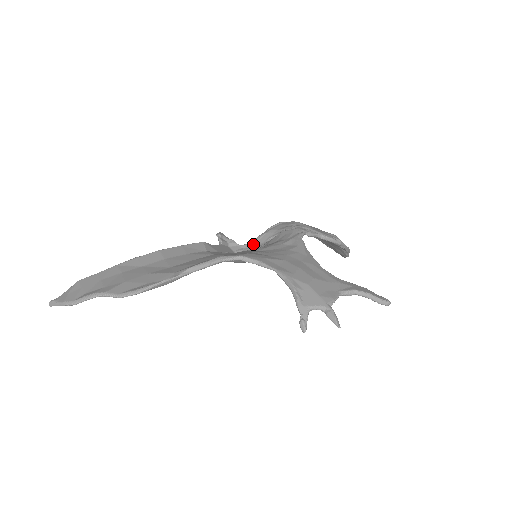
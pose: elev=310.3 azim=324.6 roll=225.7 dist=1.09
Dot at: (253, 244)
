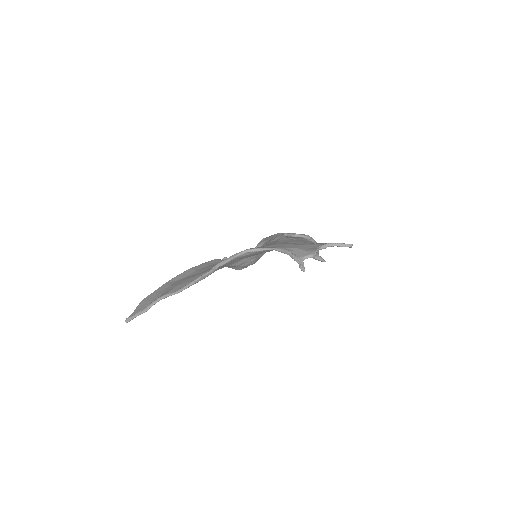
Dot at: occluded
